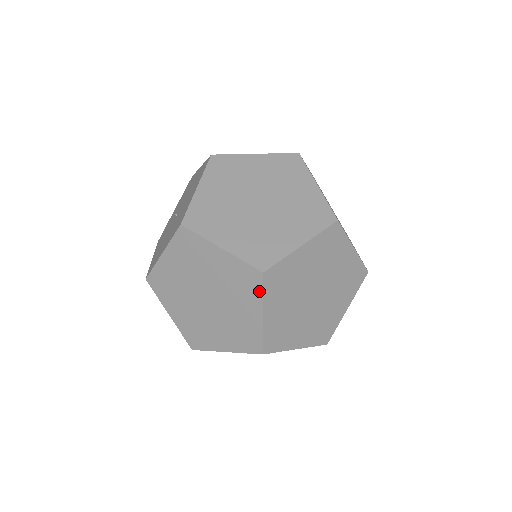
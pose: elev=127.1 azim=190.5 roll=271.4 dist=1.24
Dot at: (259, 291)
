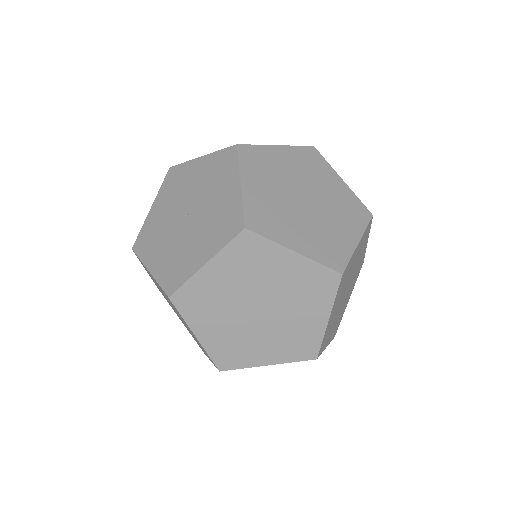
Dot at: occluded
